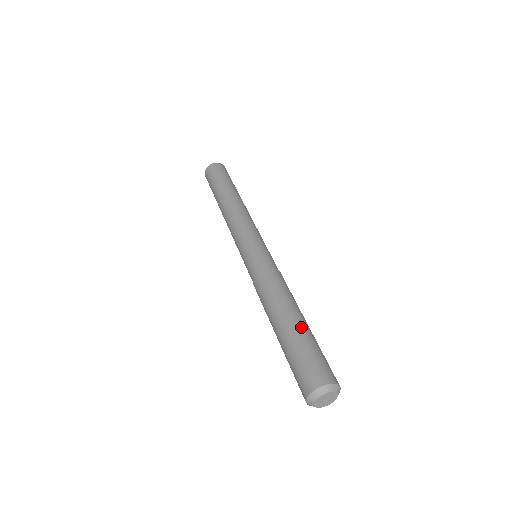
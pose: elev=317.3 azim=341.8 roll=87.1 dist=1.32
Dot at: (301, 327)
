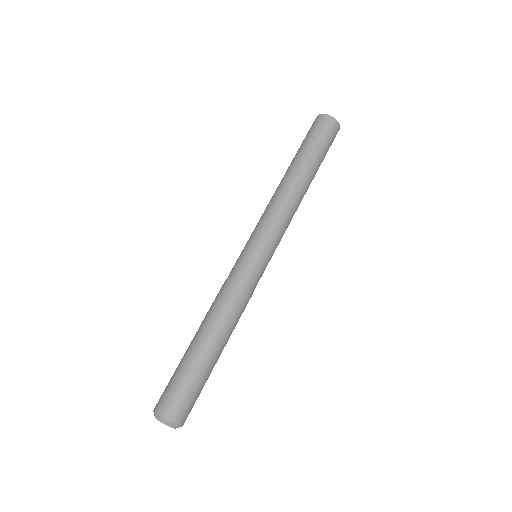
Dot at: (209, 364)
